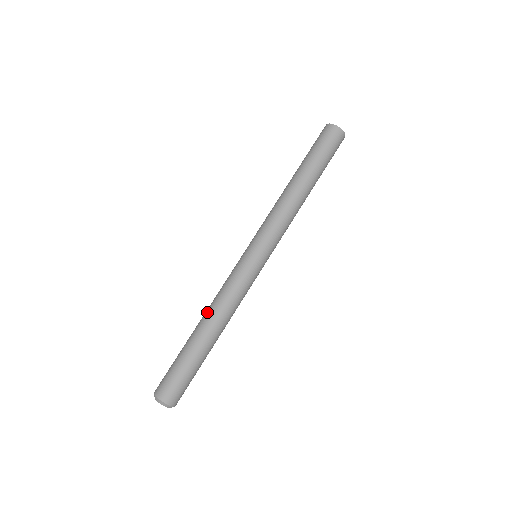
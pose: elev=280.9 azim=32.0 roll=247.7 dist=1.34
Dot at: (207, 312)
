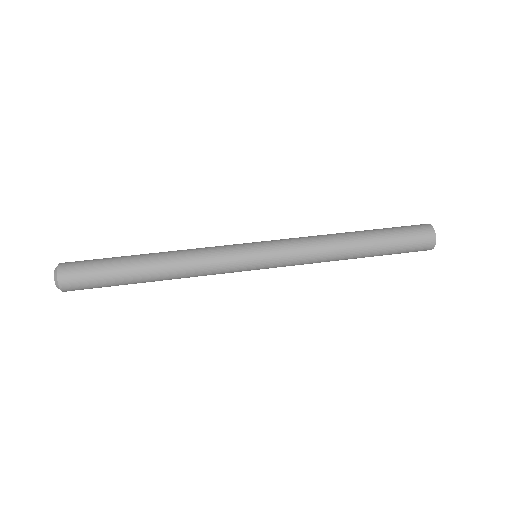
Dot at: (169, 252)
